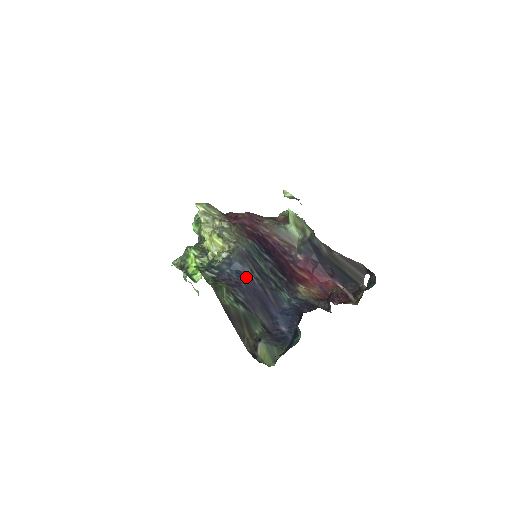
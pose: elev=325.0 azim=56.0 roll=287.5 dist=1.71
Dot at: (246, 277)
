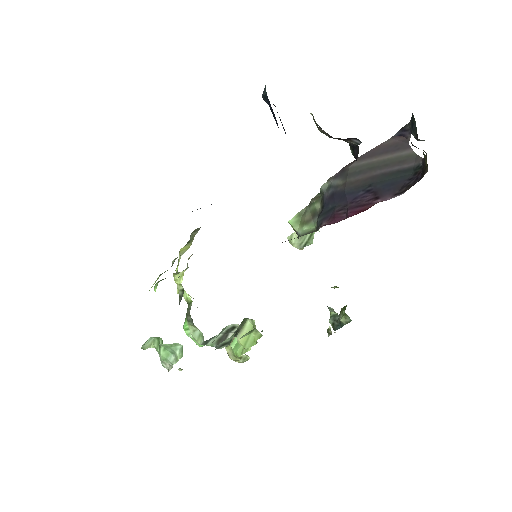
Dot at: occluded
